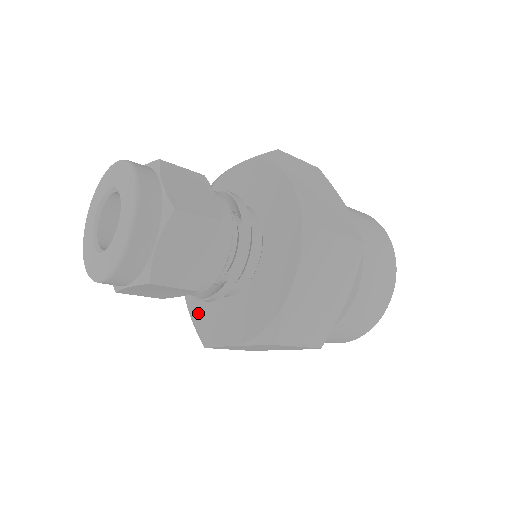
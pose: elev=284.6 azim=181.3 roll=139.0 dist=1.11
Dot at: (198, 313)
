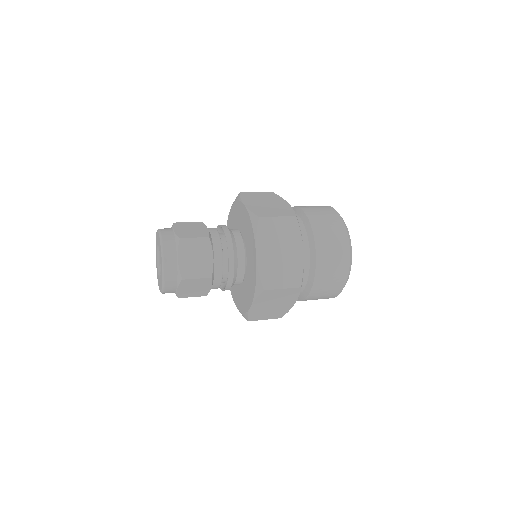
Dot at: (239, 303)
